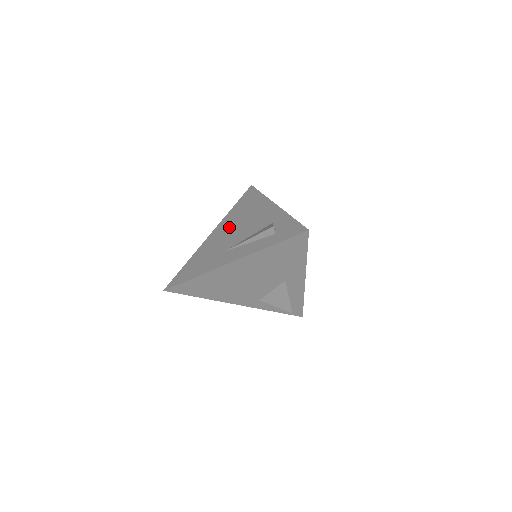
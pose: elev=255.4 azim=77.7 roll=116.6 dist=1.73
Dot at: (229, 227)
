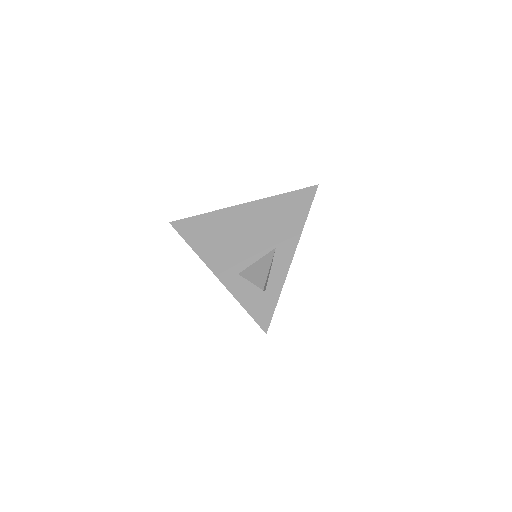
Dot at: occluded
